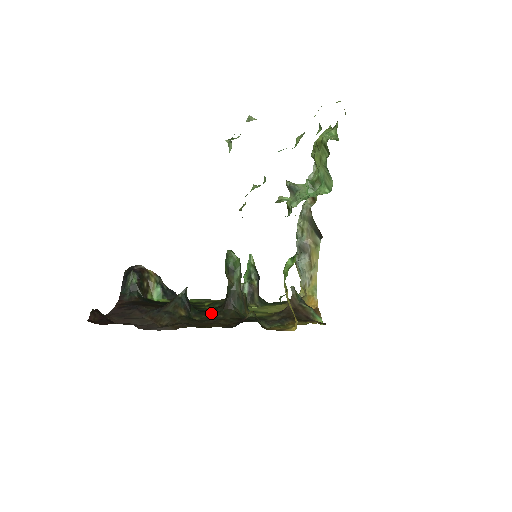
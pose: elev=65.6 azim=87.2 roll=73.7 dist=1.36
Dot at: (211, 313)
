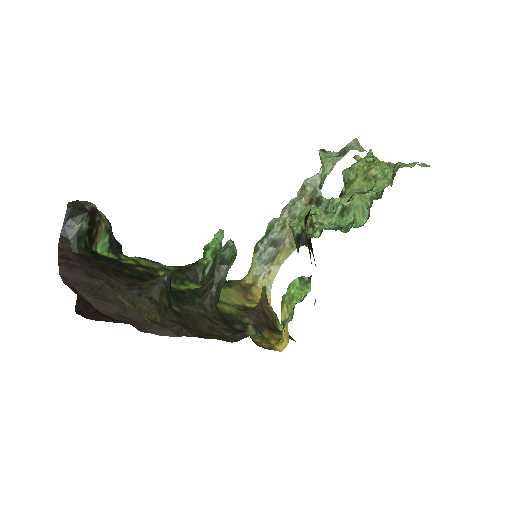
Dot at: (189, 303)
